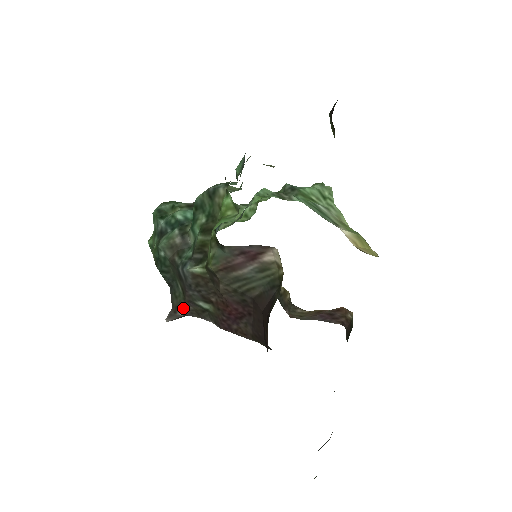
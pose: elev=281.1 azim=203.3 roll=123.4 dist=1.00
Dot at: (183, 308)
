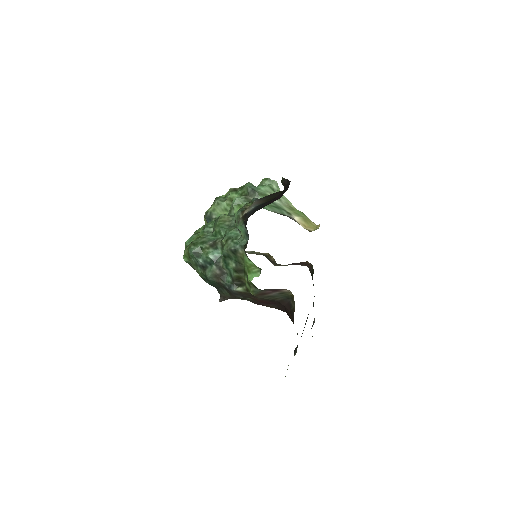
Dot at: (230, 298)
